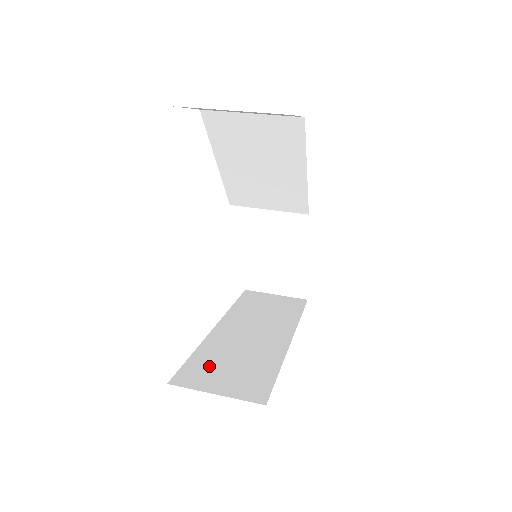
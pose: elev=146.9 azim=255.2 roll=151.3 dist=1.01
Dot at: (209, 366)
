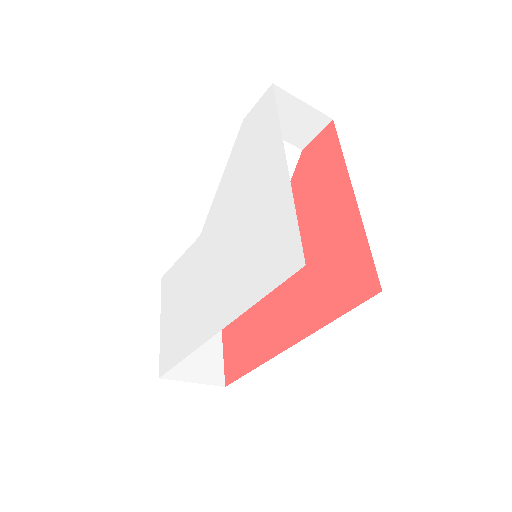
Dot at: occluded
